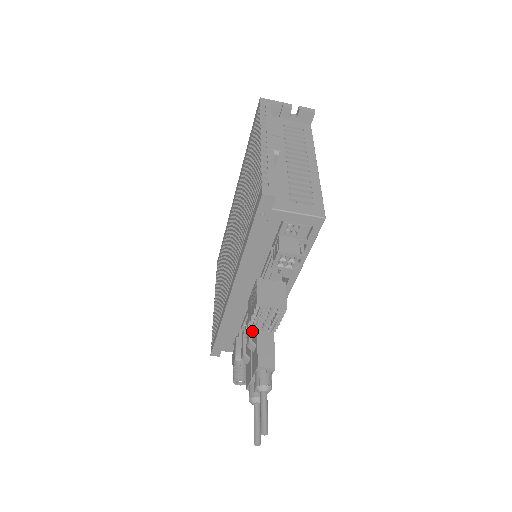
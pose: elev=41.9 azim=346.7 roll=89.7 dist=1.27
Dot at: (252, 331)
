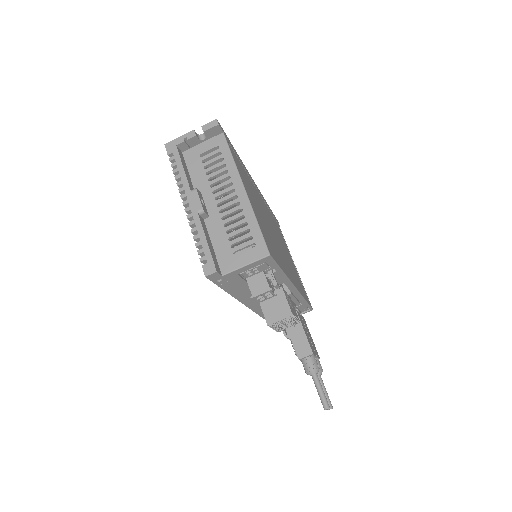
Dot at: occluded
